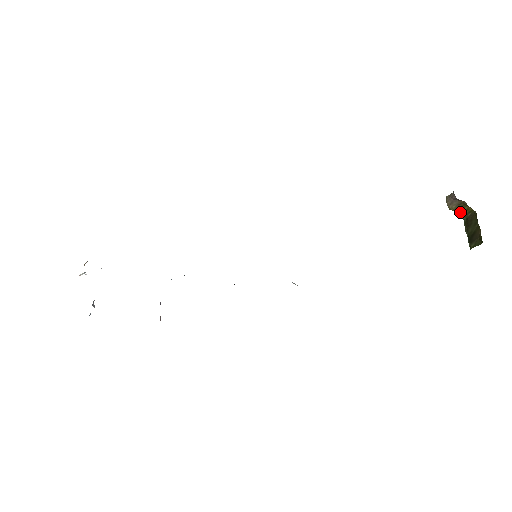
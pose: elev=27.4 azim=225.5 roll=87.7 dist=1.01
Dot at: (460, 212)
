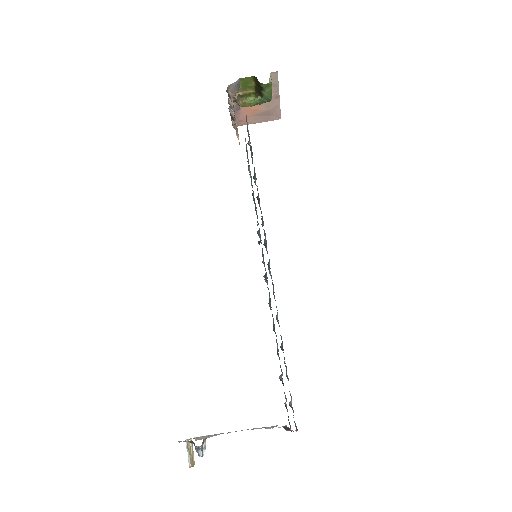
Dot at: (251, 98)
